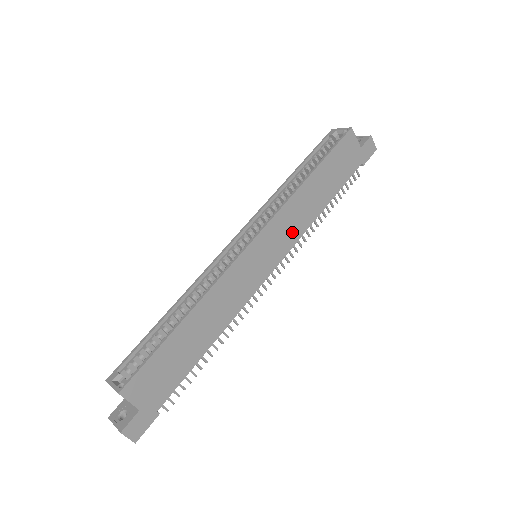
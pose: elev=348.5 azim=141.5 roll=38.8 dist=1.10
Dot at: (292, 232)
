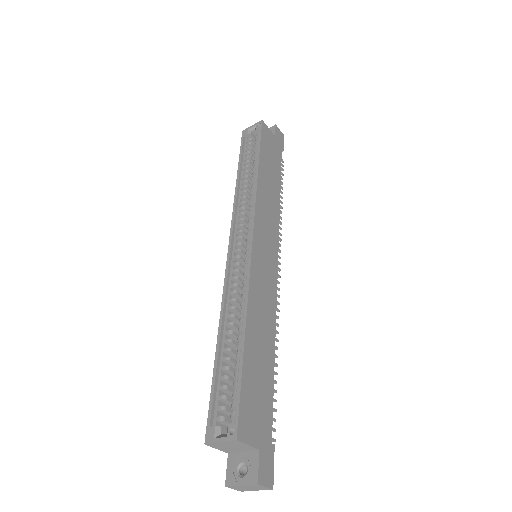
Dot at: (272, 222)
